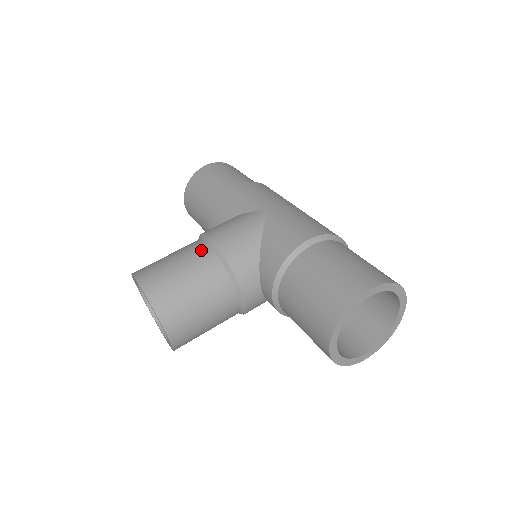
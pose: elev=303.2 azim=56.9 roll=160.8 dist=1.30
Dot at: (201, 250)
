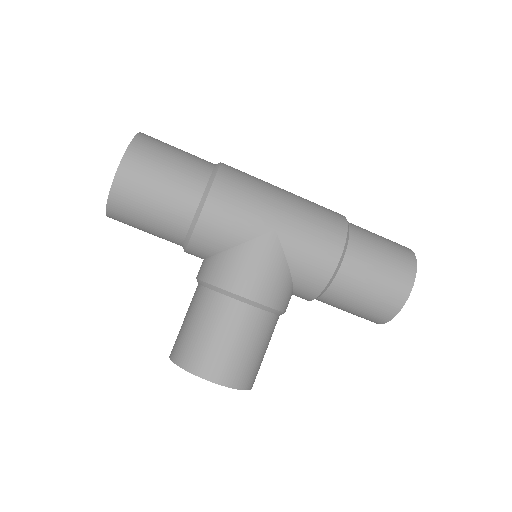
Dot at: (245, 314)
